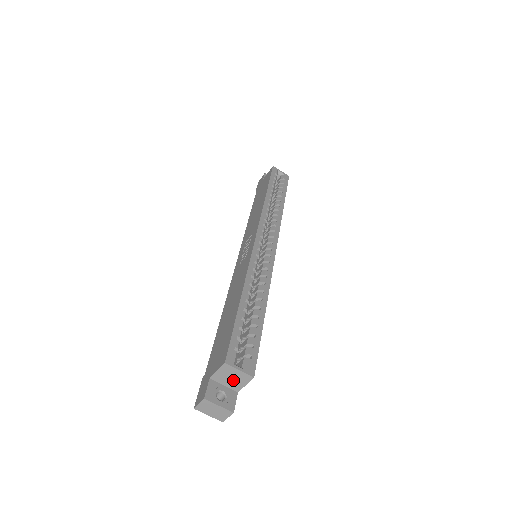
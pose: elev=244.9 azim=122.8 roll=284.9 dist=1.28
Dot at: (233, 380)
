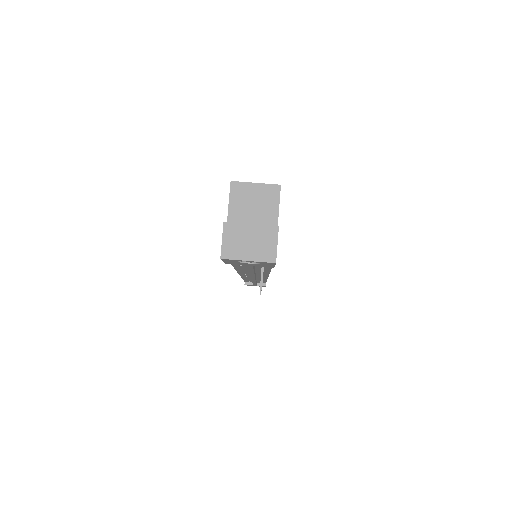
Dot at: (258, 210)
